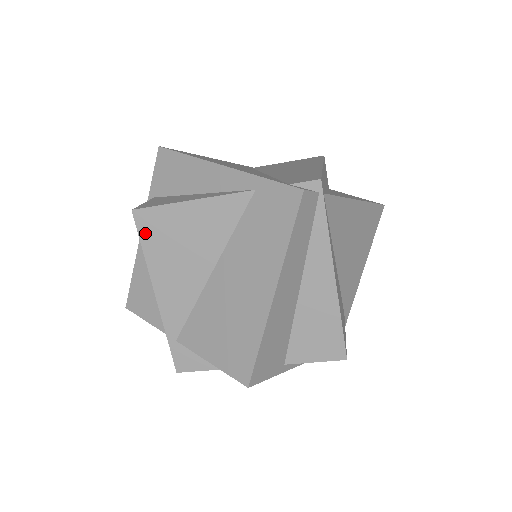
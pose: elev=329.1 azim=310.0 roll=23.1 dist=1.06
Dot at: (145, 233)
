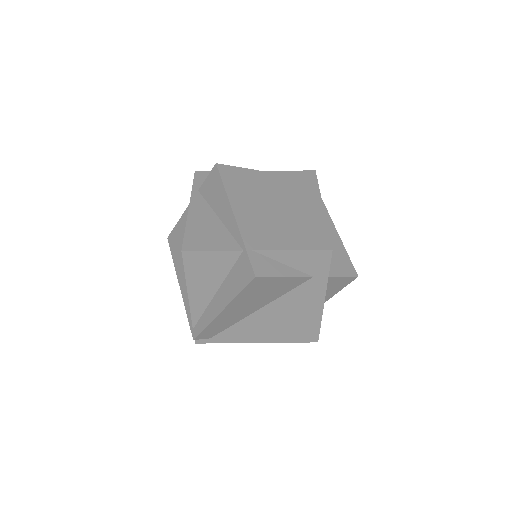
Dot at: (225, 177)
